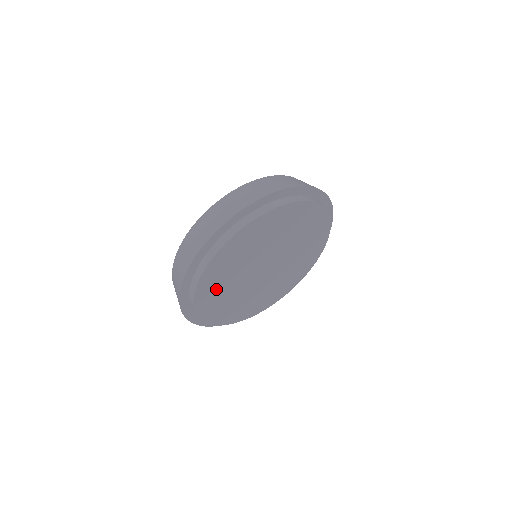
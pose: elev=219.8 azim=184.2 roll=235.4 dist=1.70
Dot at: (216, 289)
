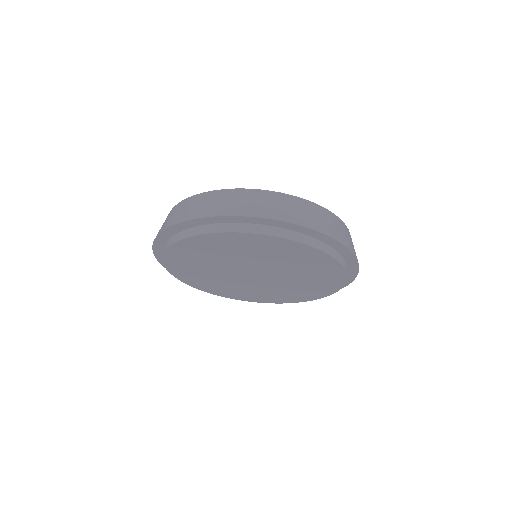
Dot at: (190, 260)
